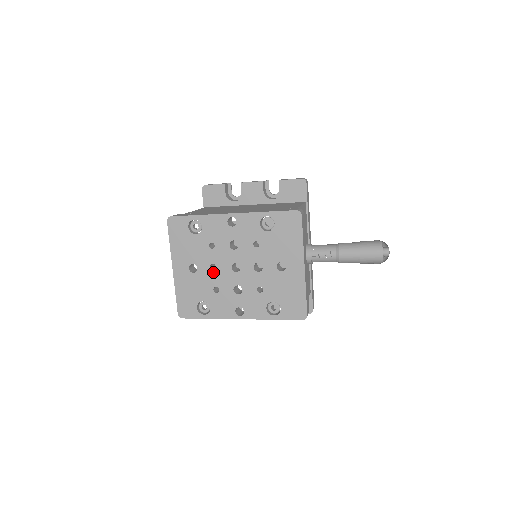
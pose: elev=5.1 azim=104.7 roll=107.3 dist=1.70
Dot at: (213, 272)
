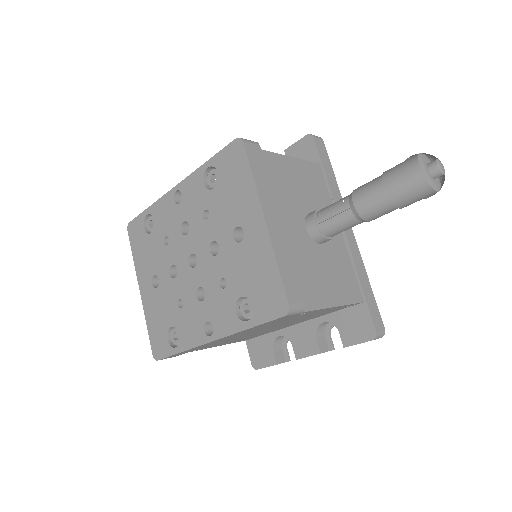
Dot at: (173, 278)
